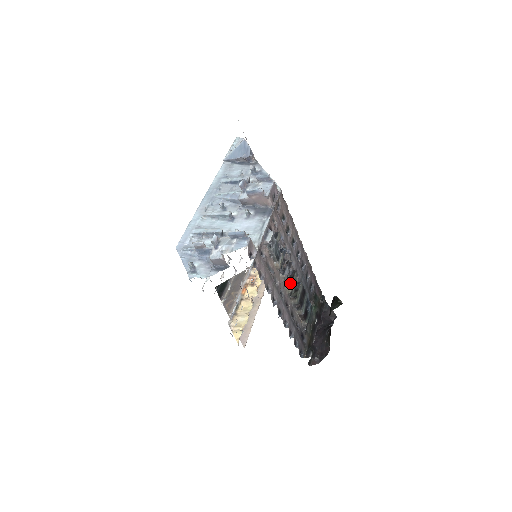
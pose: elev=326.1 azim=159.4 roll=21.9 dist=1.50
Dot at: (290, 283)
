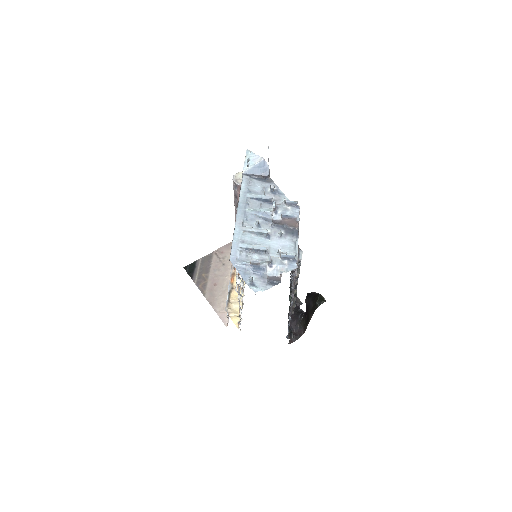
Dot at: (296, 286)
